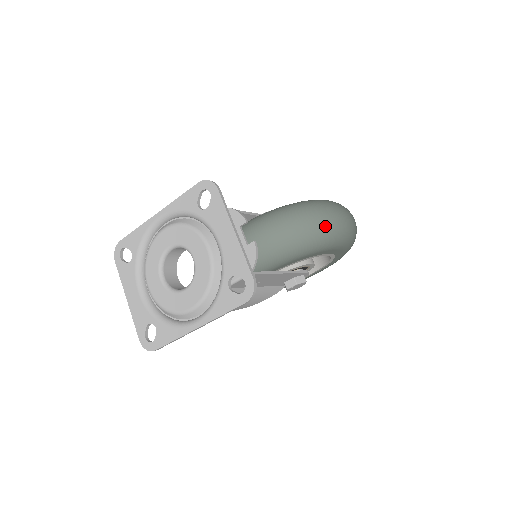
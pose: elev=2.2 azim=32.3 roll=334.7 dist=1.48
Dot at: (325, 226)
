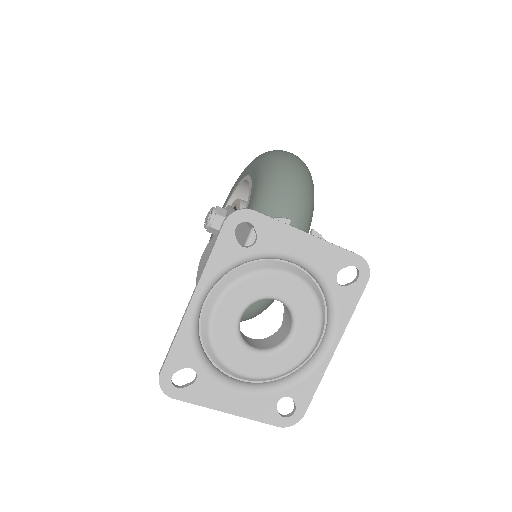
Dot at: (308, 173)
